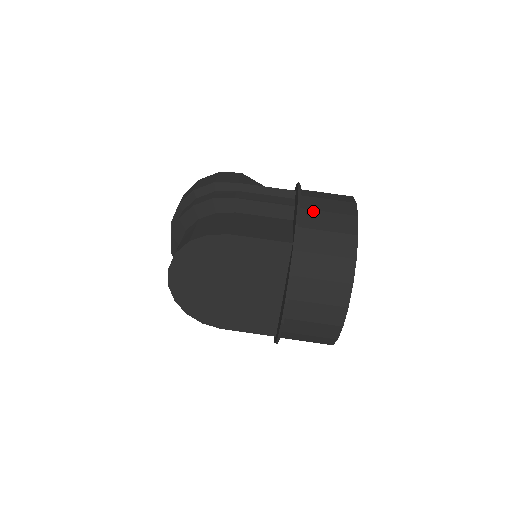
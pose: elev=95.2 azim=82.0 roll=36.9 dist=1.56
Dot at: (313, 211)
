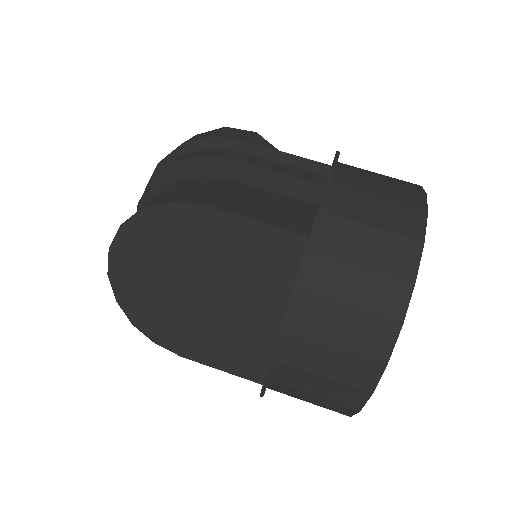
Dot at: (353, 192)
